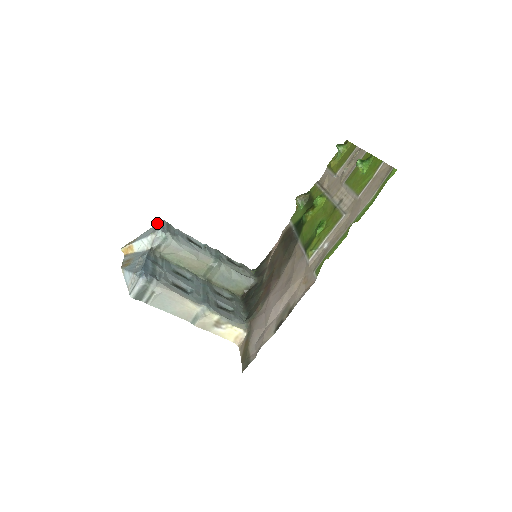
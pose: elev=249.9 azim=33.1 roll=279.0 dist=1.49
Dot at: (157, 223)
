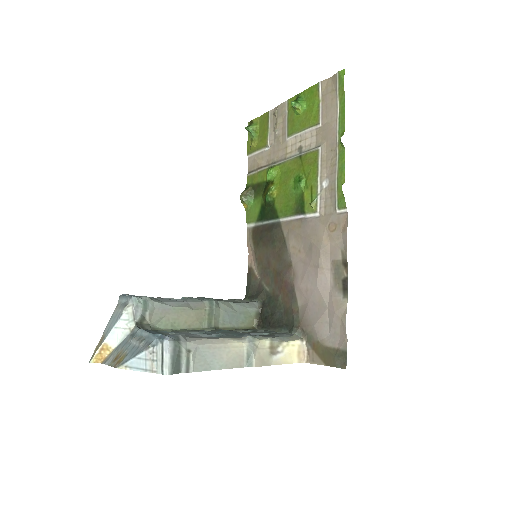
Dot at: occluded
